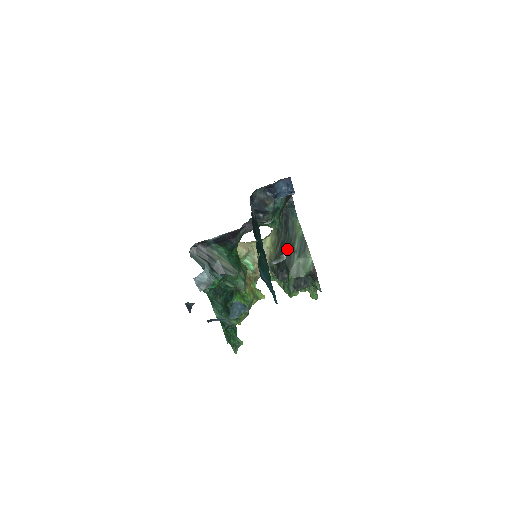
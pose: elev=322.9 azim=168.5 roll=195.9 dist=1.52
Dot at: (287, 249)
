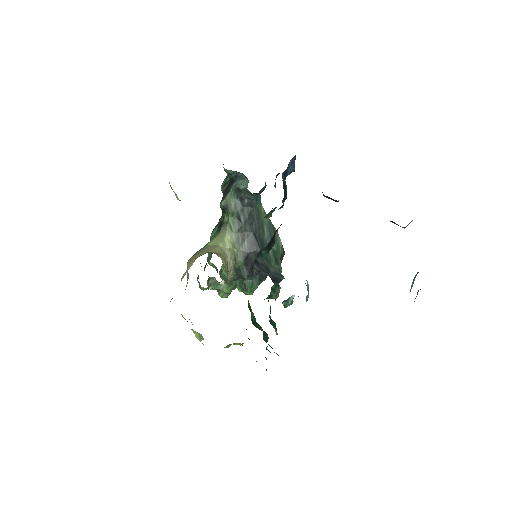
Dot at: (258, 241)
